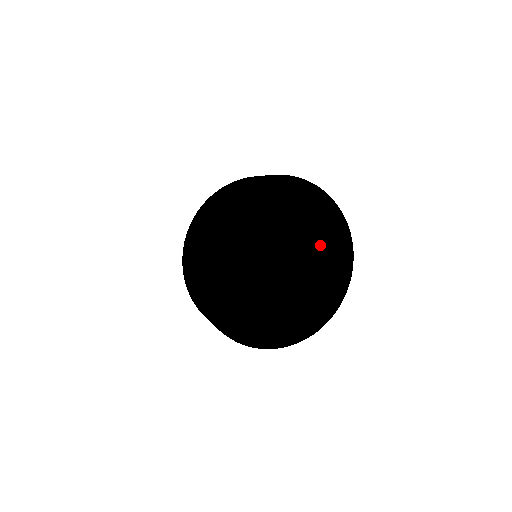
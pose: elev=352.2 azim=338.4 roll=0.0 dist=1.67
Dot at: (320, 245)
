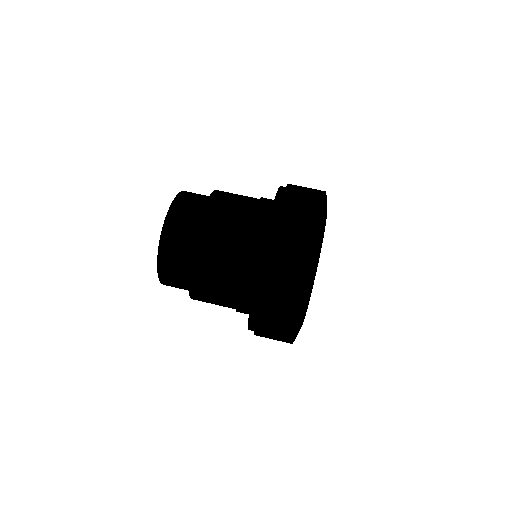
Dot at: occluded
